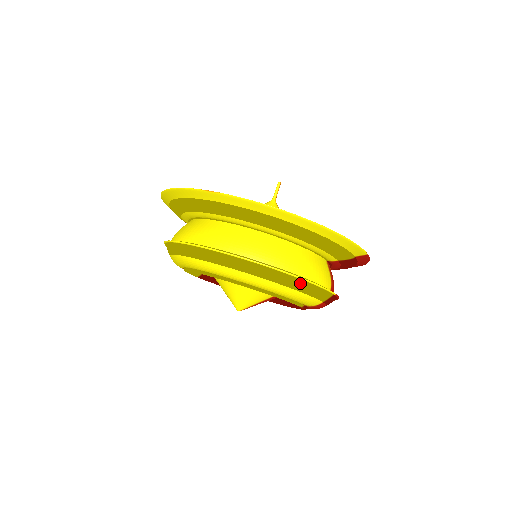
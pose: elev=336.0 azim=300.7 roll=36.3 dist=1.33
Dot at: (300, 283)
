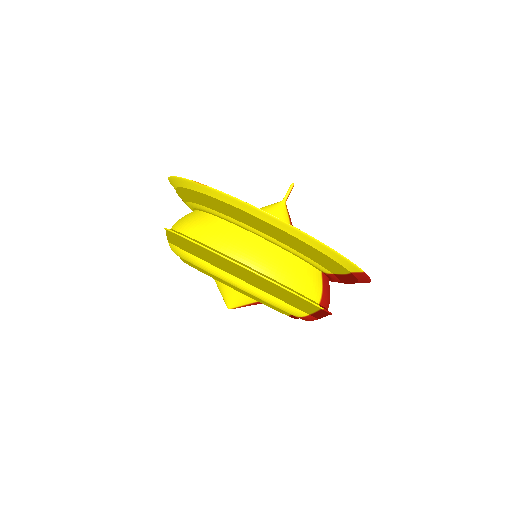
Dot at: (280, 291)
